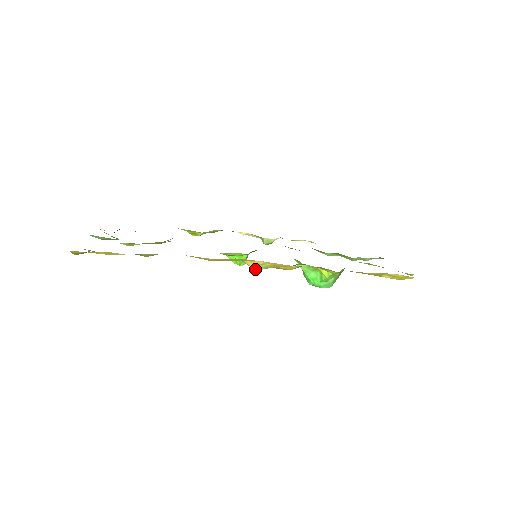
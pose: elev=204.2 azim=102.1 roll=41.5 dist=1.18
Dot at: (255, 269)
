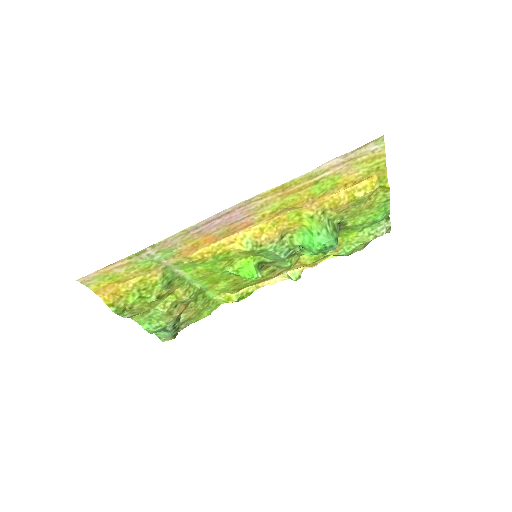
Dot at: (245, 250)
